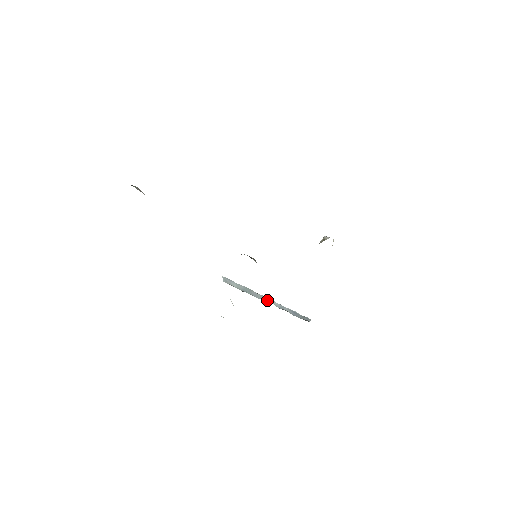
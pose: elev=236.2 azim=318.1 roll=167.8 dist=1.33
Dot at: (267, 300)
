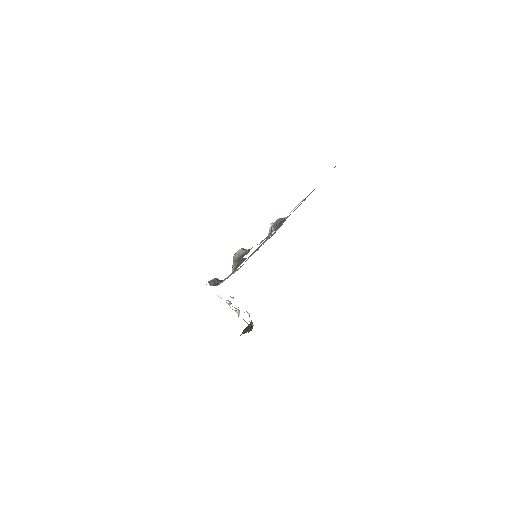
Dot at: (214, 281)
